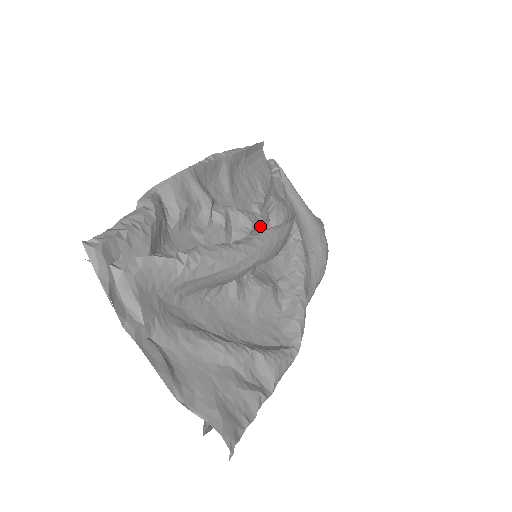
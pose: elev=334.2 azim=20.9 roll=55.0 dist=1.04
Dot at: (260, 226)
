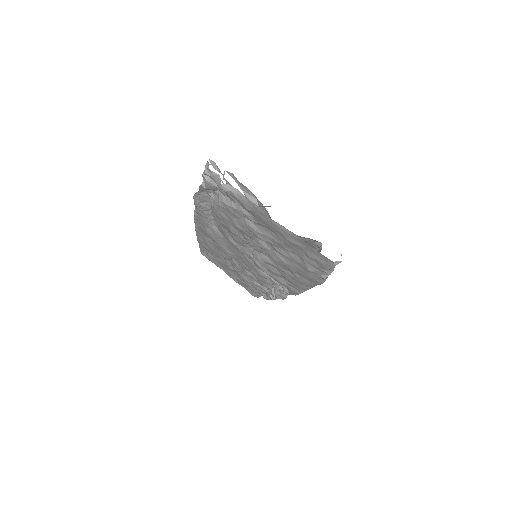
Dot at: occluded
